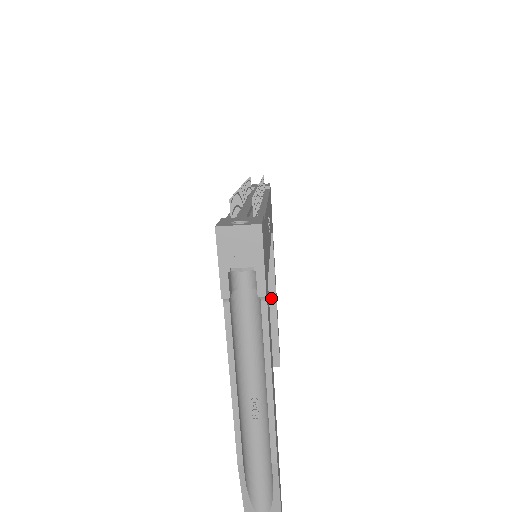
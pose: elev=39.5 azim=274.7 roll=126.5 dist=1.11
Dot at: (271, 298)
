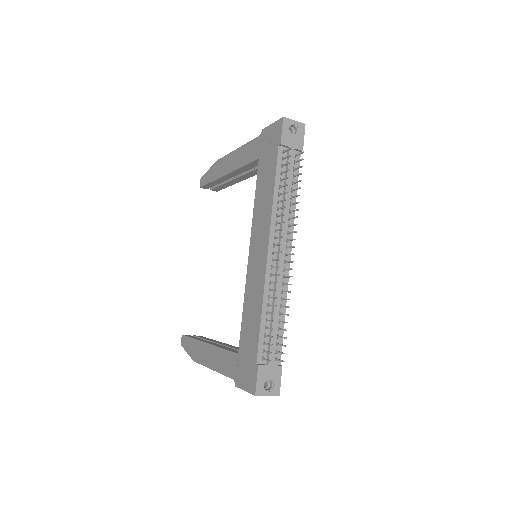
Dot at: (241, 179)
